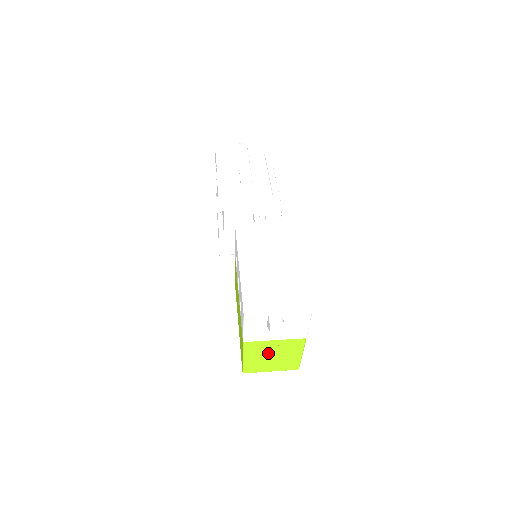
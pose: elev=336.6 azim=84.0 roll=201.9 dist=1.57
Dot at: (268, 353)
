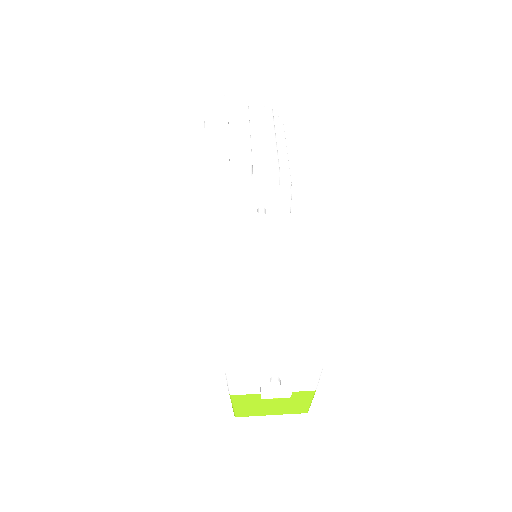
Dot at: (265, 402)
